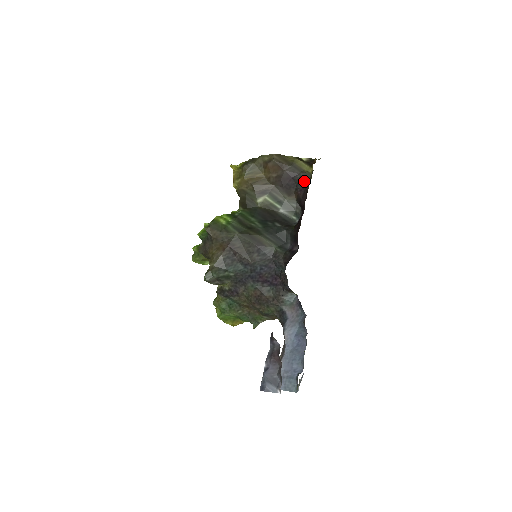
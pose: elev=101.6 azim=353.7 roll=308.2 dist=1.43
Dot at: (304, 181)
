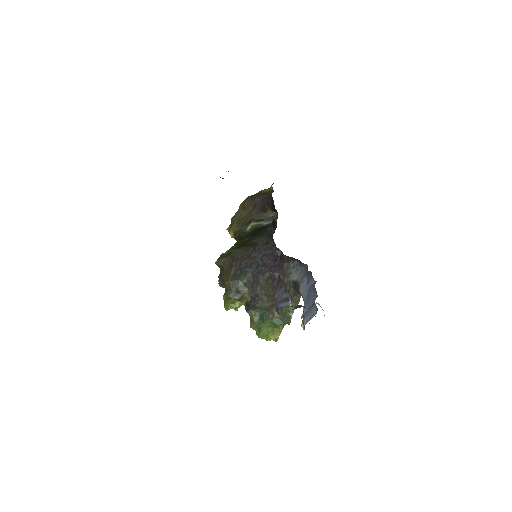
Dot at: (270, 195)
